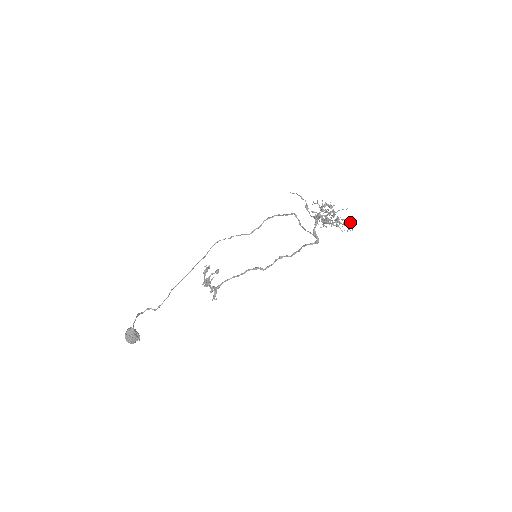
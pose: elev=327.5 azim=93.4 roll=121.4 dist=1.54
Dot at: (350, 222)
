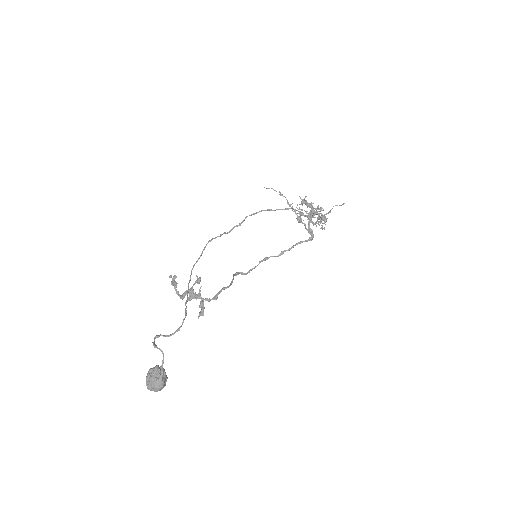
Dot at: occluded
